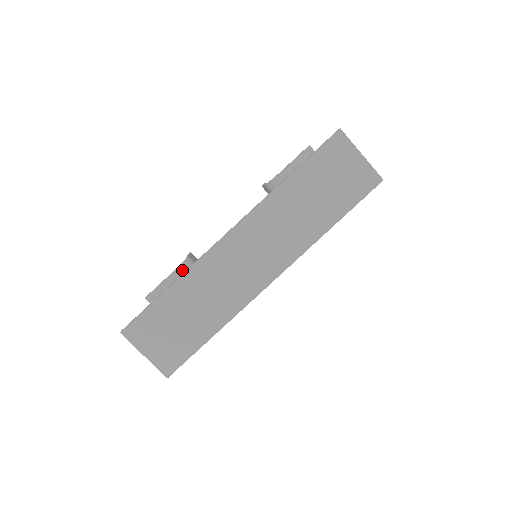
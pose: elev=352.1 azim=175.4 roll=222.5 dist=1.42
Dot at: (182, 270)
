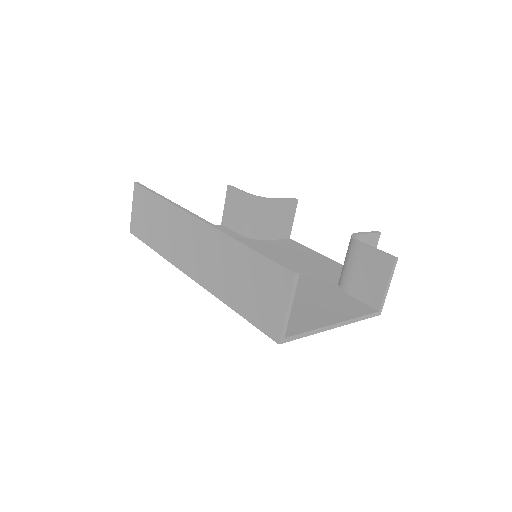
Dot at: (255, 201)
